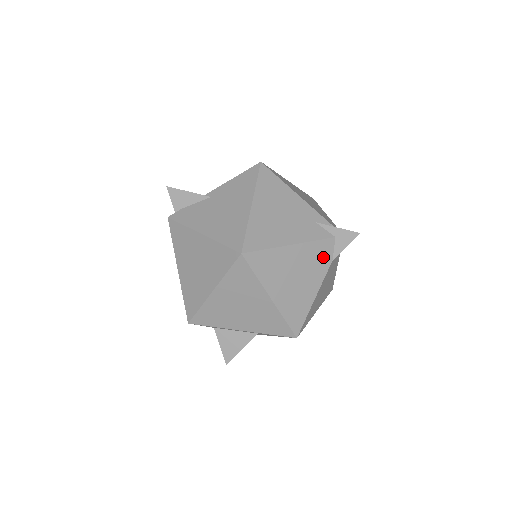
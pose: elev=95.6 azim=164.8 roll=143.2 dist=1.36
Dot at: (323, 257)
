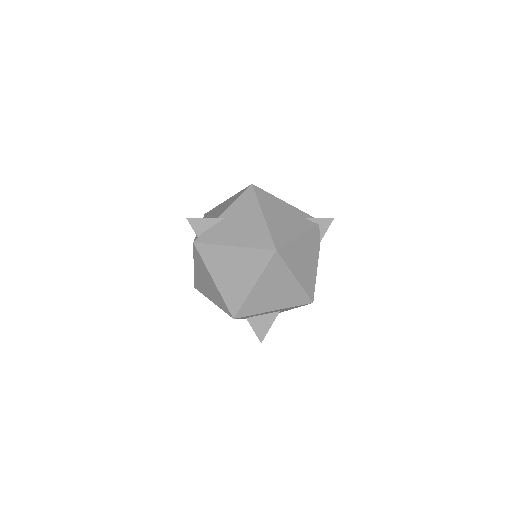
Dot at: (316, 240)
